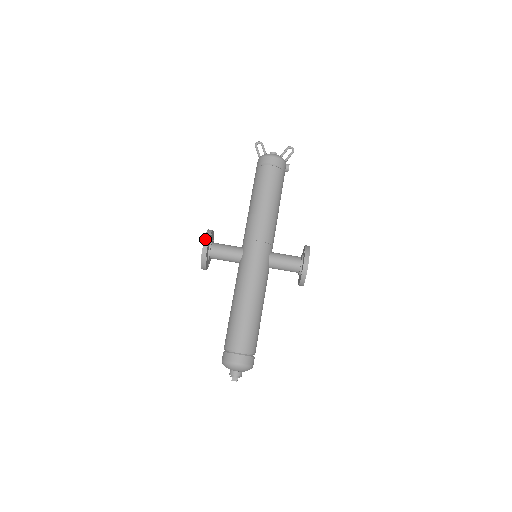
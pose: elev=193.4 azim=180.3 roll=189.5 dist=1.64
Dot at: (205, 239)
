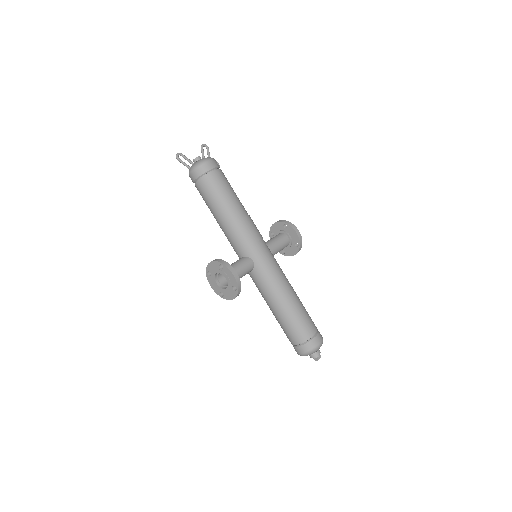
Dot at: (230, 269)
